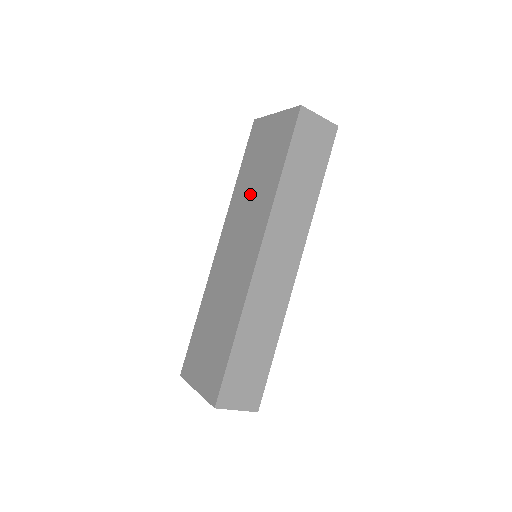
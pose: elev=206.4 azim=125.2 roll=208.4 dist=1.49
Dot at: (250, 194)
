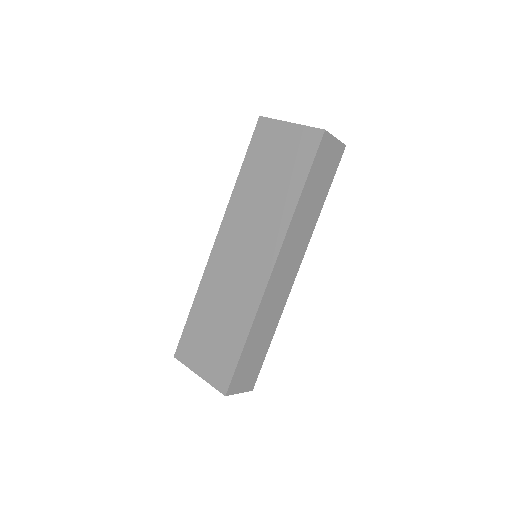
Dot at: (259, 201)
